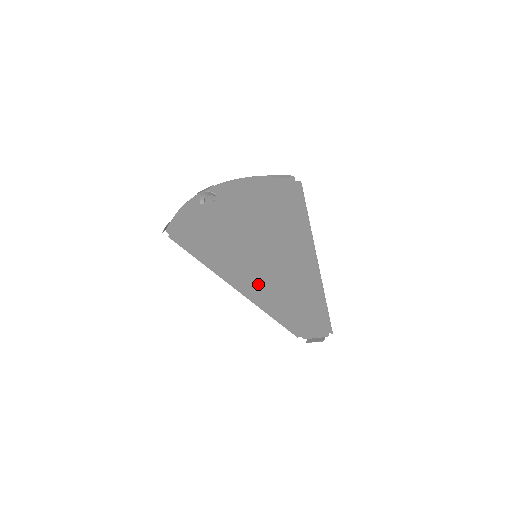
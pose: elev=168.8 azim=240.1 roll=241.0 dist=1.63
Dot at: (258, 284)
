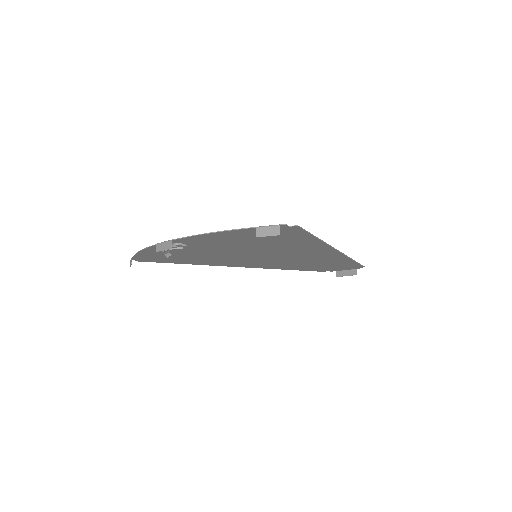
Dot at: (266, 263)
